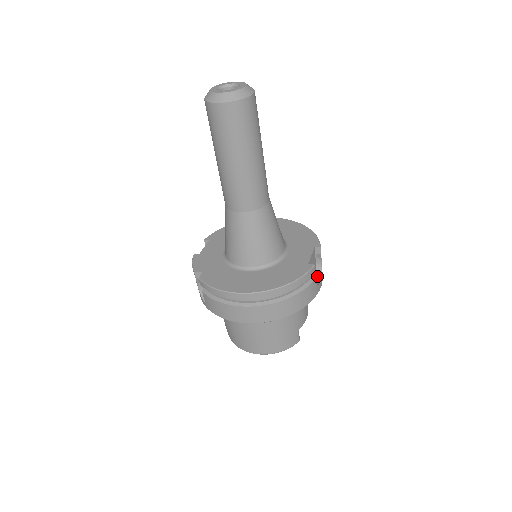
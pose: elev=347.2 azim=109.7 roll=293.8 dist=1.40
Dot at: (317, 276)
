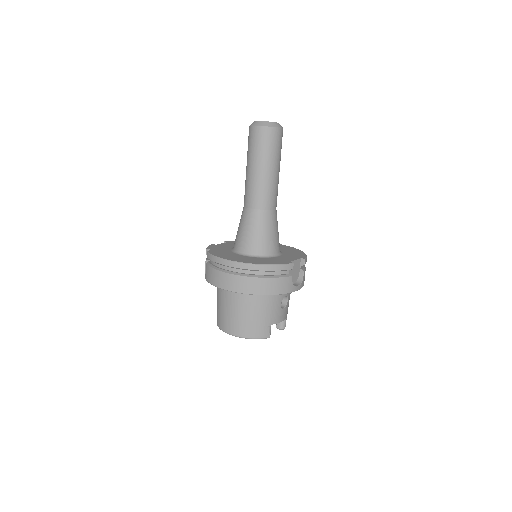
Dot at: (297, 283)
